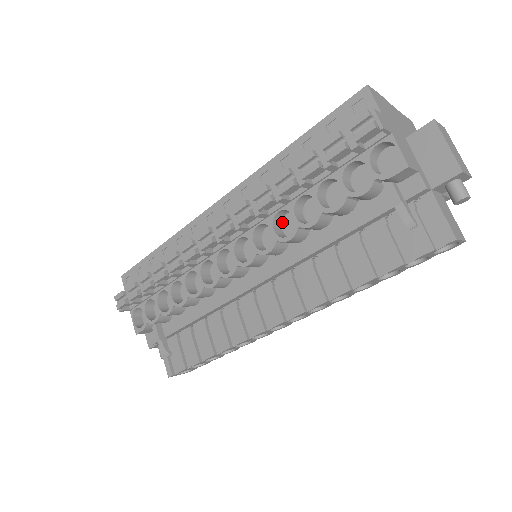
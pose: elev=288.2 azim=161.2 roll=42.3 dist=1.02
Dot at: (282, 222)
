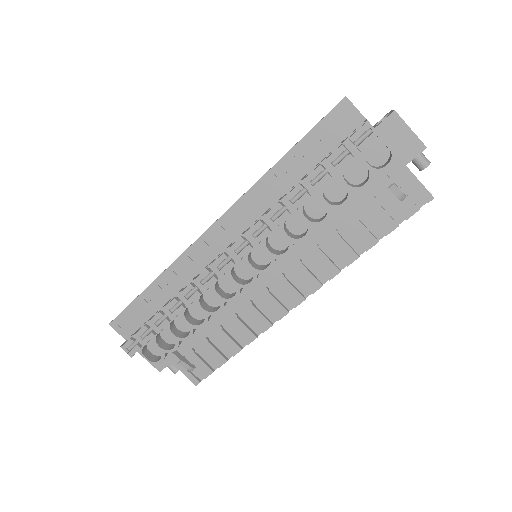
Dot at: (286, 224)
